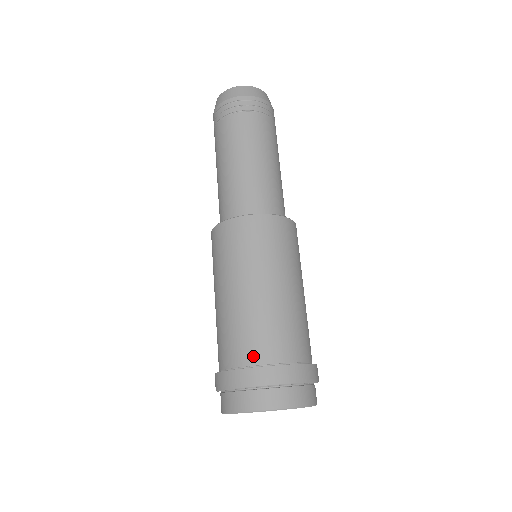
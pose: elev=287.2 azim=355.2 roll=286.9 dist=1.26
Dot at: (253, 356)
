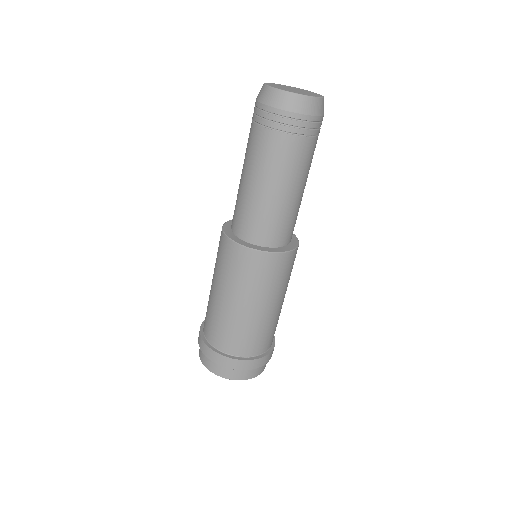
Dot at: (255, 351)
